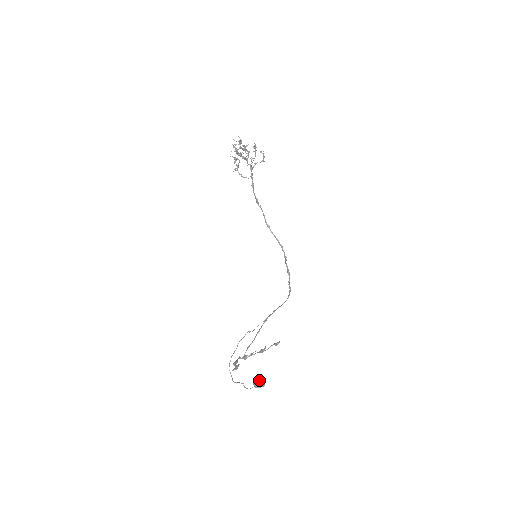
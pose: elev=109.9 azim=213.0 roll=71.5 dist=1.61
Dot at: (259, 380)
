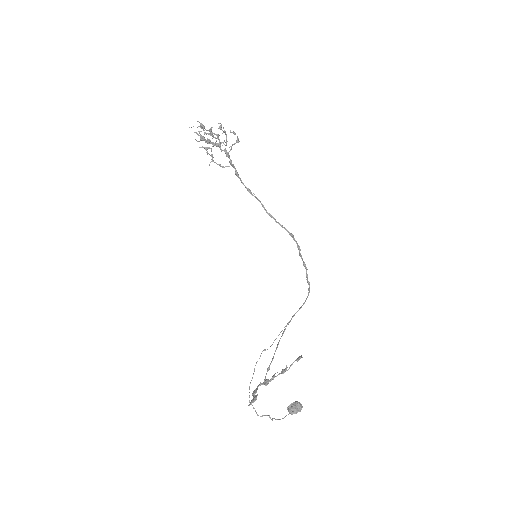
Dot at: (294, 404)
